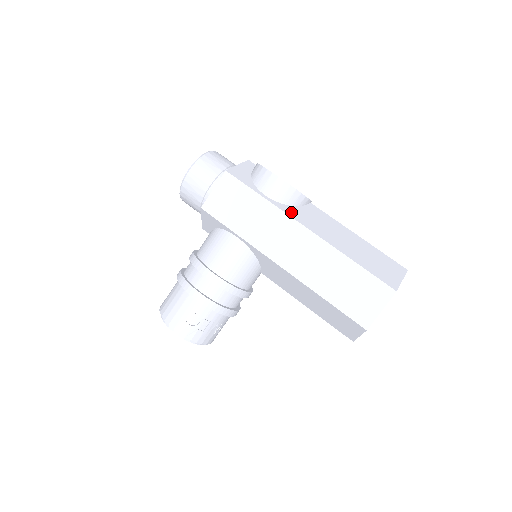
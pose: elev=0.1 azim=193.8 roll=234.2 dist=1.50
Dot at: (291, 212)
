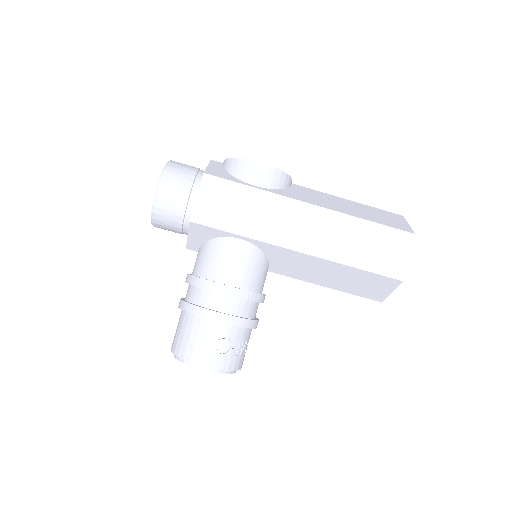
Dot at: (287, 194)
